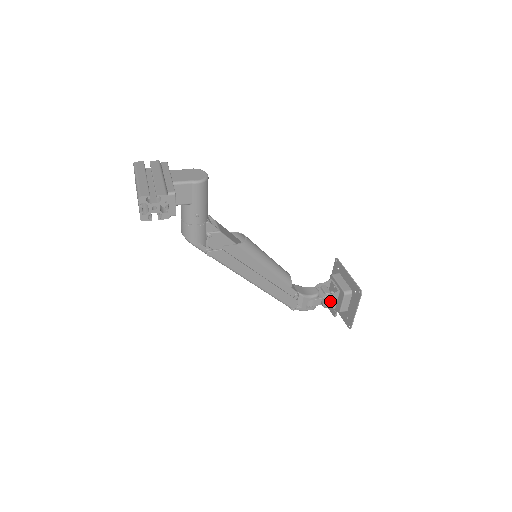
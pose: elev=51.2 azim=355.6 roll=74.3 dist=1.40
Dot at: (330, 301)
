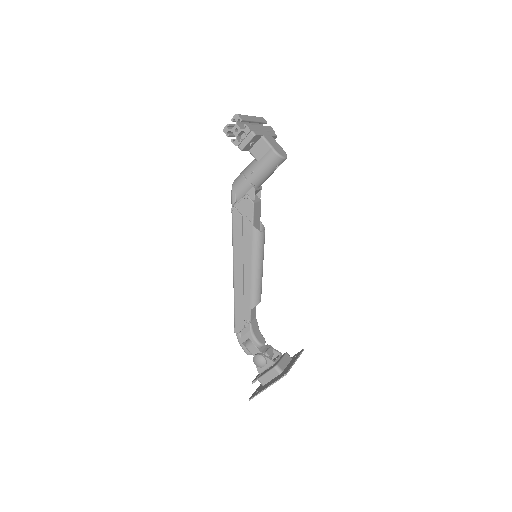
Dot at: (261, 359)
